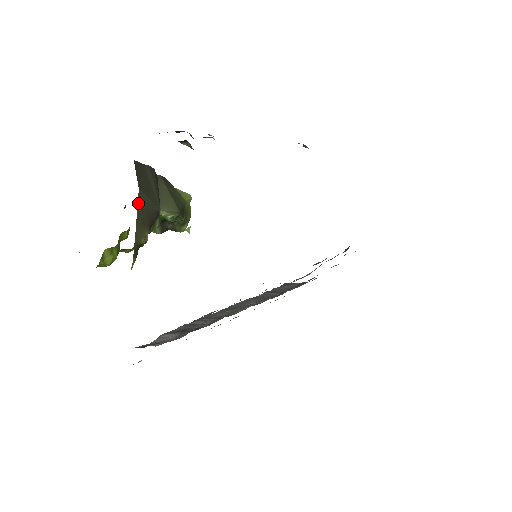
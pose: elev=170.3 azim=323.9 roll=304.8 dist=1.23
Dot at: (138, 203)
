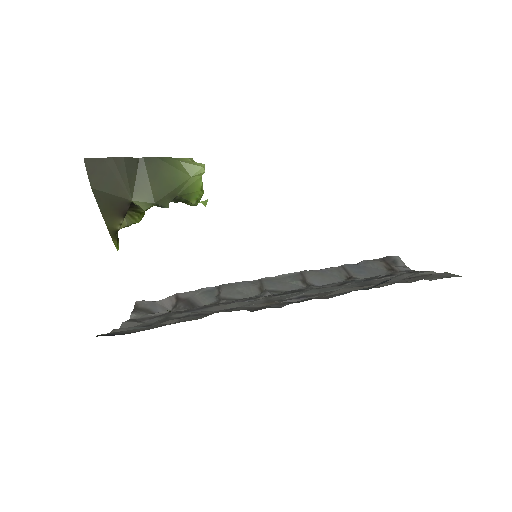
Dot at: (97, 199)
